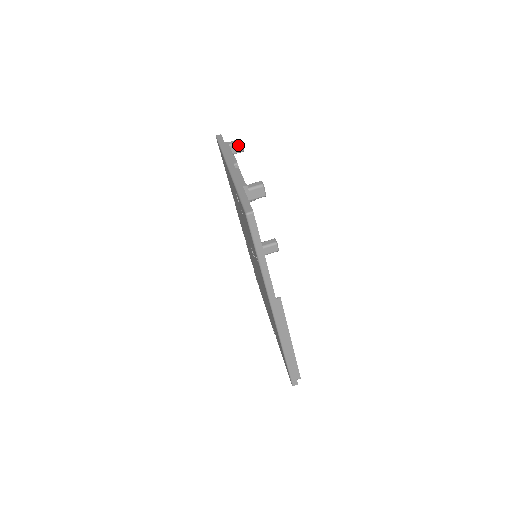
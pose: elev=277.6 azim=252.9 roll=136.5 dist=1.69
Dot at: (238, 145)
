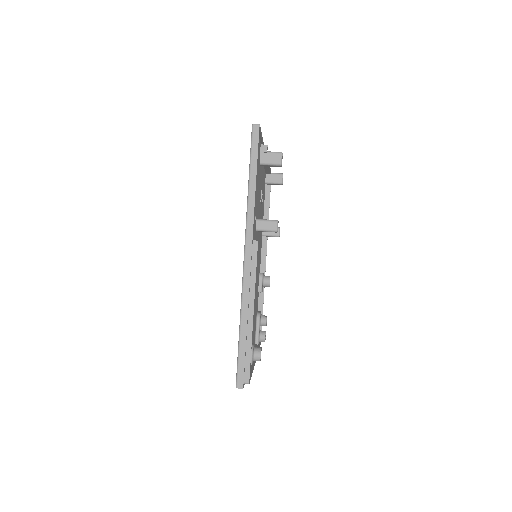
Dot at: (279, 176)
